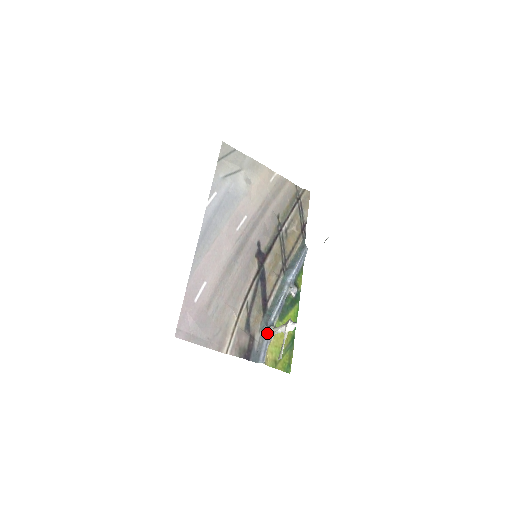
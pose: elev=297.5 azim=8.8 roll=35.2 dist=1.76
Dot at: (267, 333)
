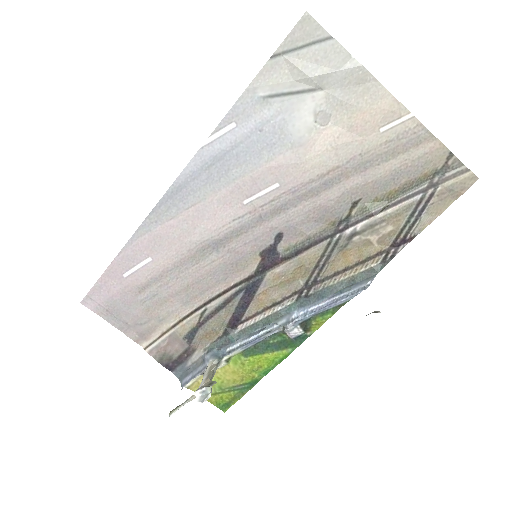
Dot at: (208, 361)
